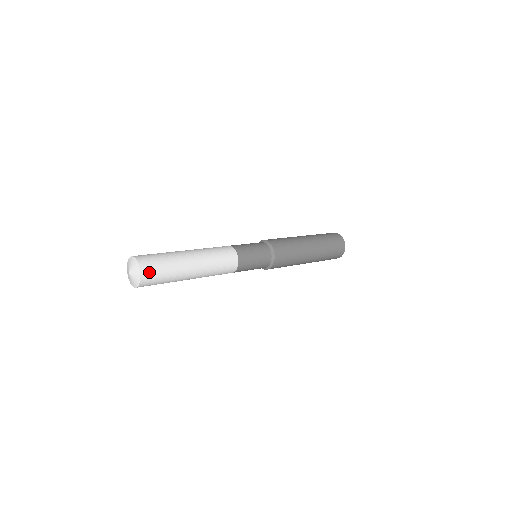
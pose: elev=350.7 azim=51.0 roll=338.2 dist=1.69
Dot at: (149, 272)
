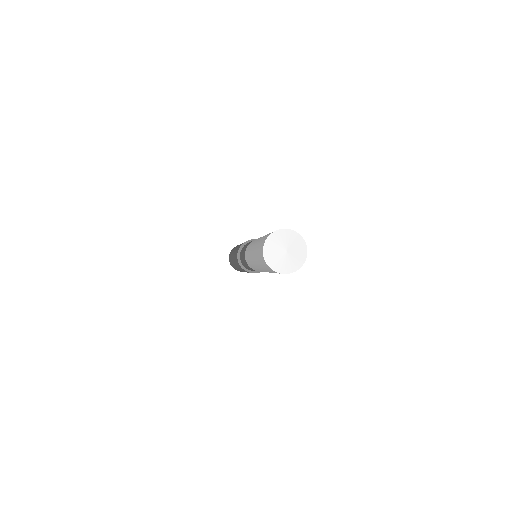
Dot at: occluded
